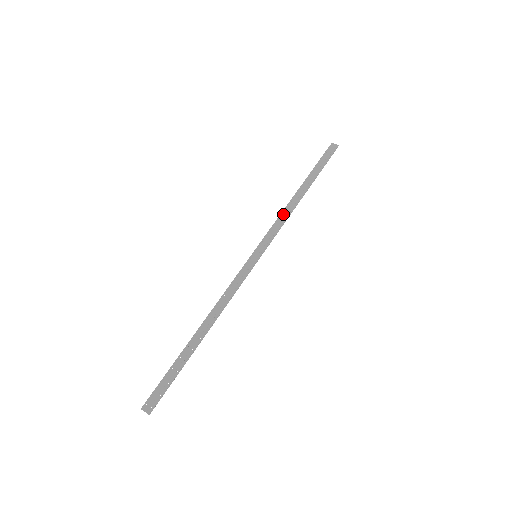
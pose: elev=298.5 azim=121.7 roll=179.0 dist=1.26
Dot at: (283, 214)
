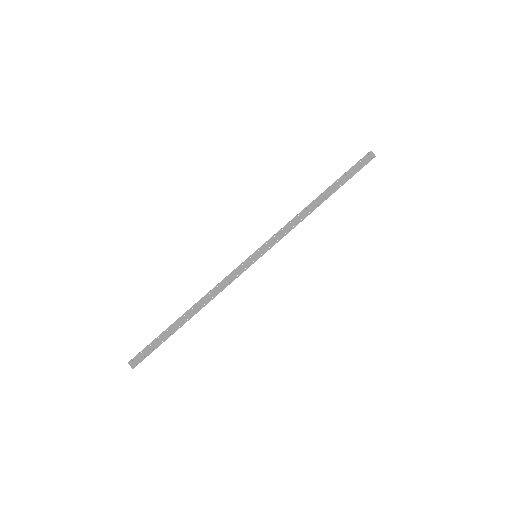
Dot at: (294, 220)
